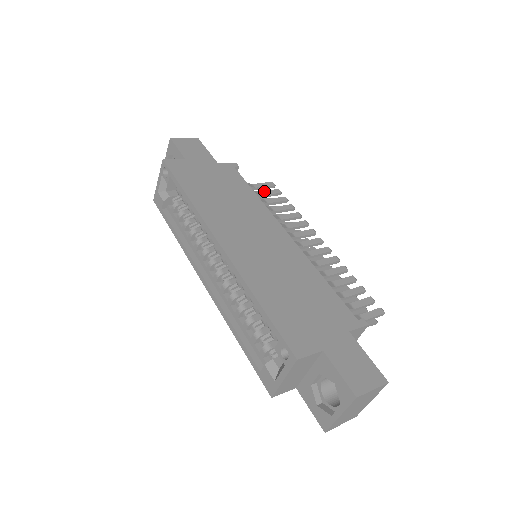
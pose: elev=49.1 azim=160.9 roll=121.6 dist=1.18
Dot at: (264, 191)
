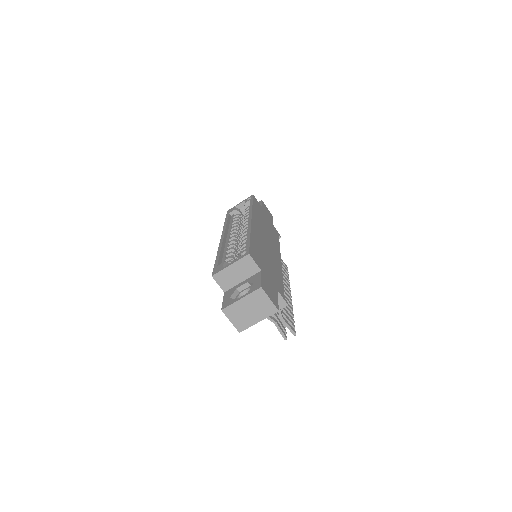
Dot at: (281, 262)
